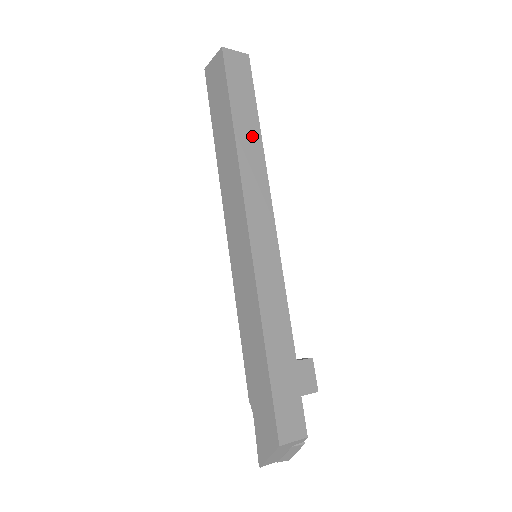
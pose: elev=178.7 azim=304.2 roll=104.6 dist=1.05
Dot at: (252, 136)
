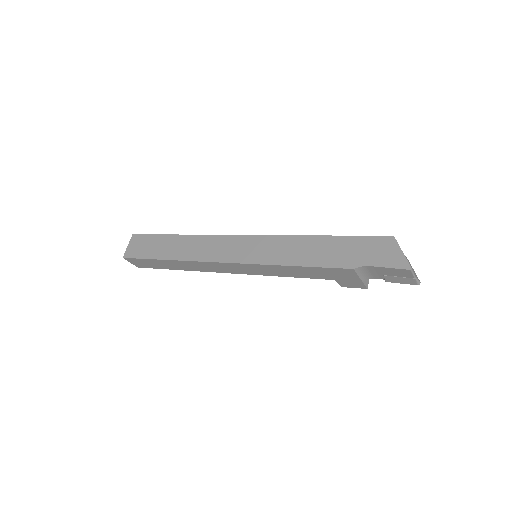
Dot at: occluded
